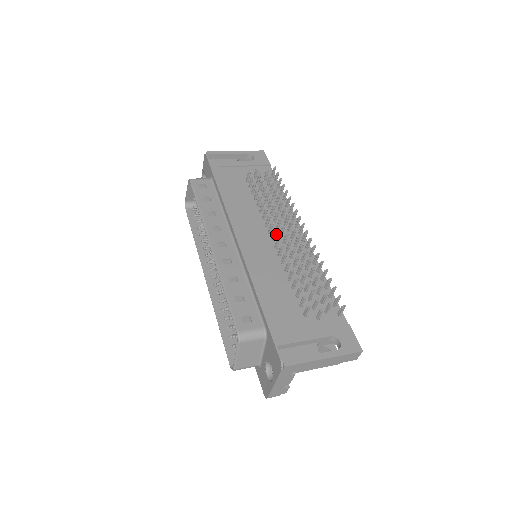
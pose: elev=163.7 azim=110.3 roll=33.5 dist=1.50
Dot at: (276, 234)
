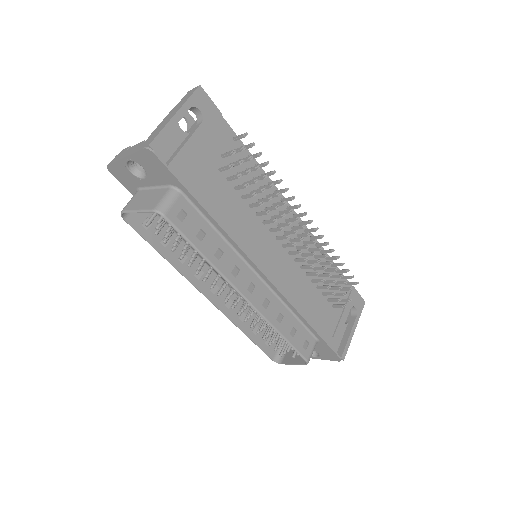
Dot at: (281, 235)
